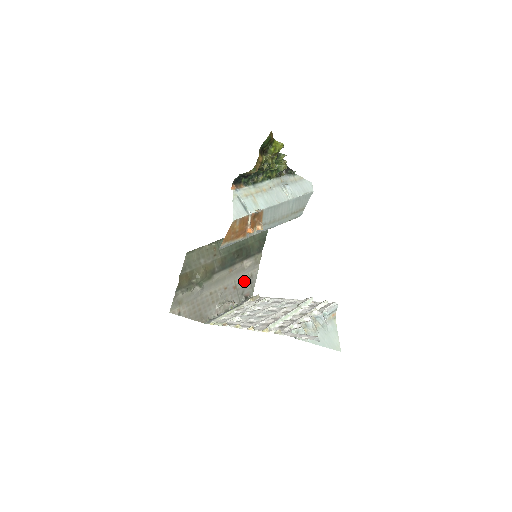
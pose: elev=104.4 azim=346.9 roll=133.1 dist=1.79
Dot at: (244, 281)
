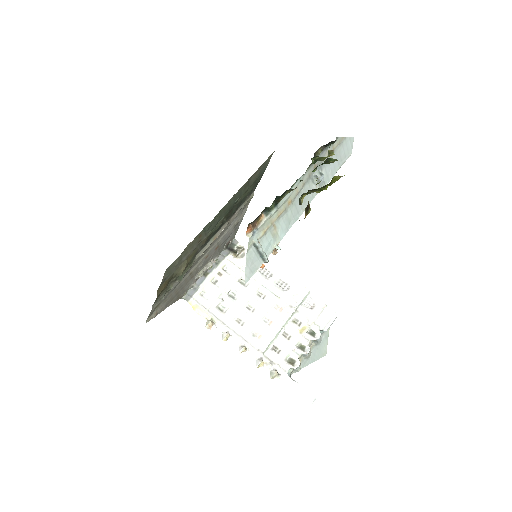
Dot at: (228, 234)
